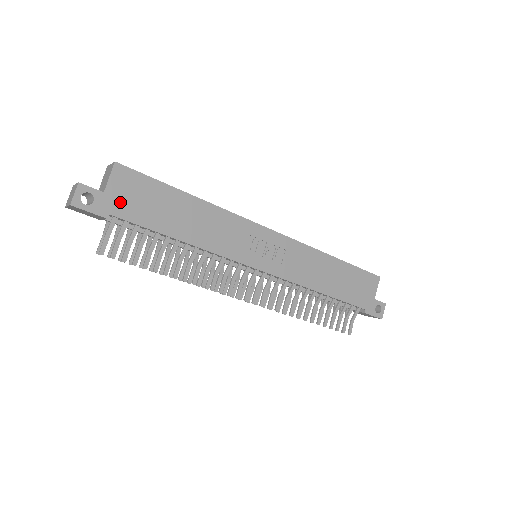
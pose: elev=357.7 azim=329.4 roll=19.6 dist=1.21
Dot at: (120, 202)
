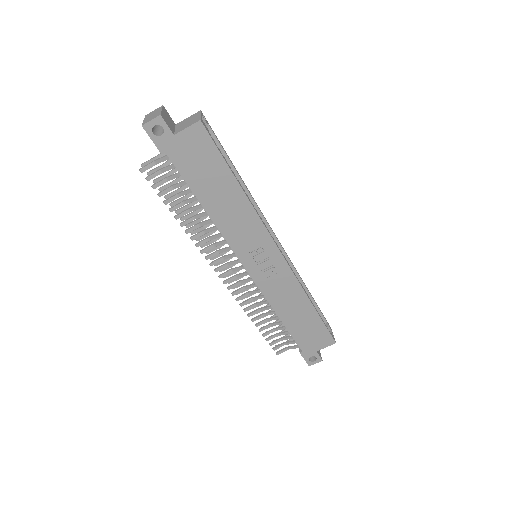
Dot at: (181, 150)
